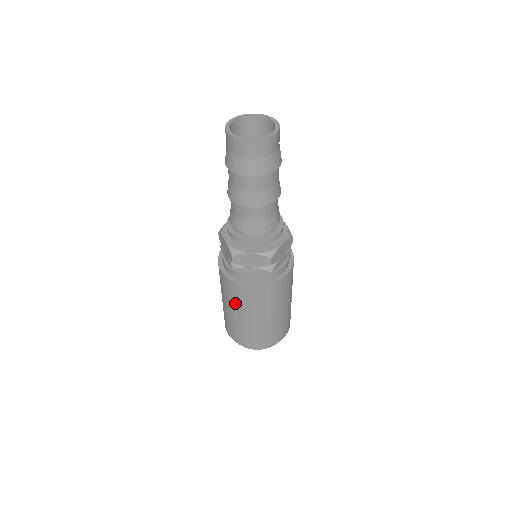
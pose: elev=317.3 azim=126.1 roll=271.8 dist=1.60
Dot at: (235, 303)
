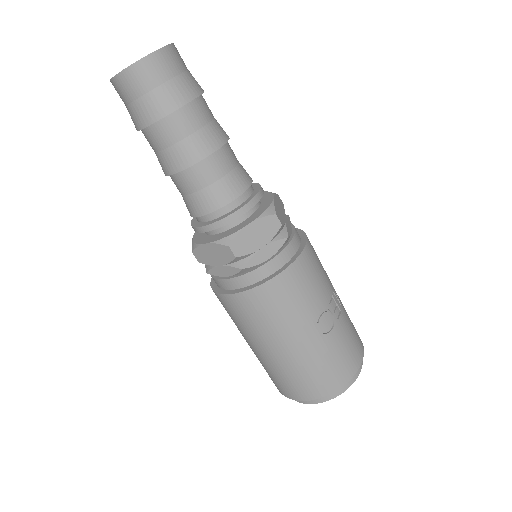
Dot at: occluded
